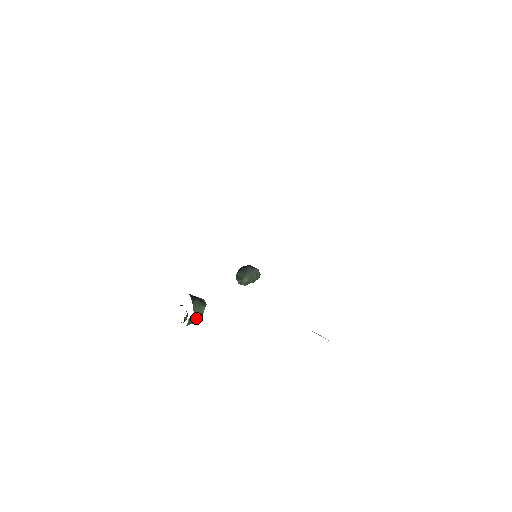
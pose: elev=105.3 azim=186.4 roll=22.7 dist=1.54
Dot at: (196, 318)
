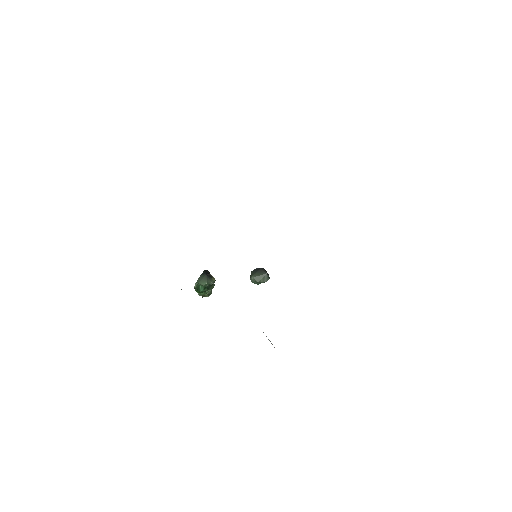
Dot at: (199, 288)
